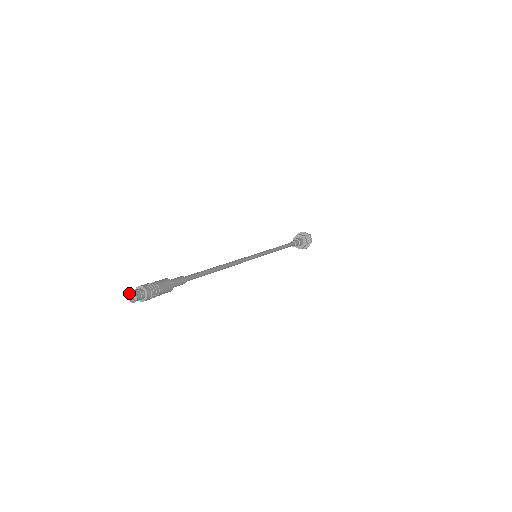
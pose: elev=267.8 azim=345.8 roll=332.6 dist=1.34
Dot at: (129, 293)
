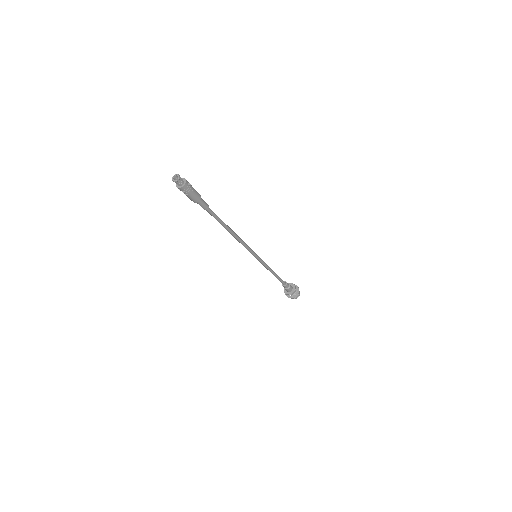
Dot at: (177, 175)
